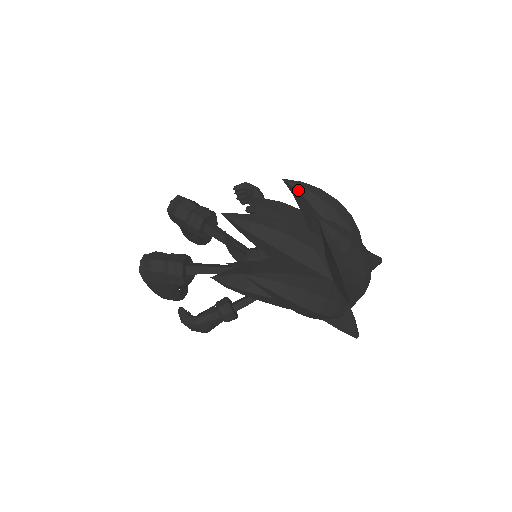
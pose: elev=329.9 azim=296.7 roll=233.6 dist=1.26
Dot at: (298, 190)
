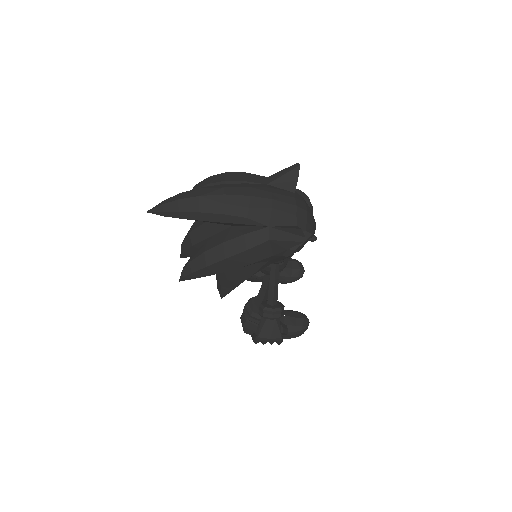
Dot at: occluded
